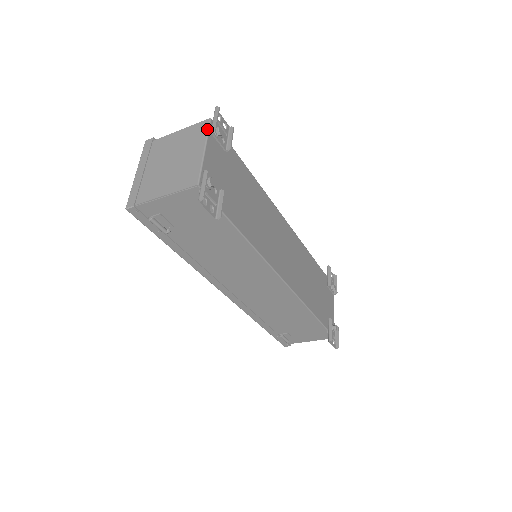
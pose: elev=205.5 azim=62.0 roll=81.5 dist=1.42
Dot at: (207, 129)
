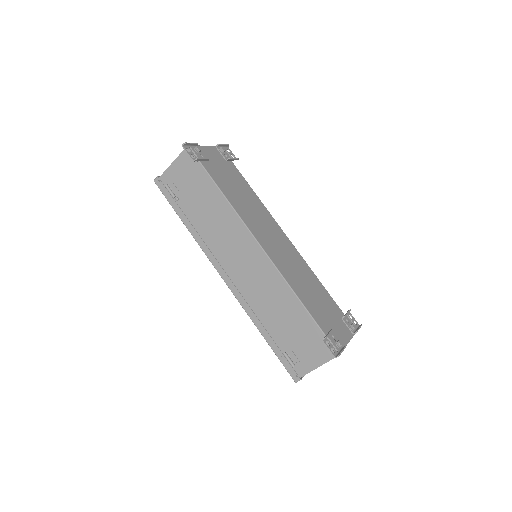
Dot at: (214, 146)
